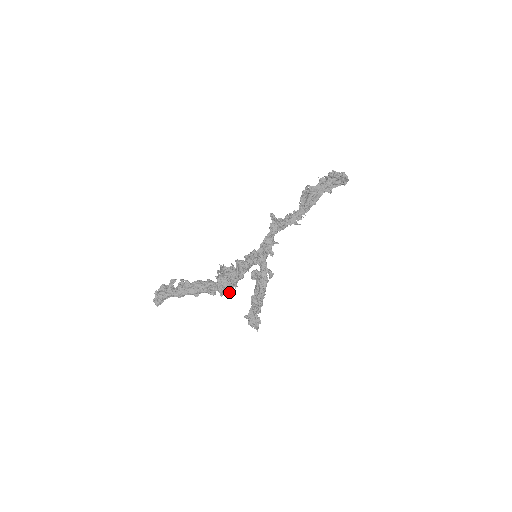
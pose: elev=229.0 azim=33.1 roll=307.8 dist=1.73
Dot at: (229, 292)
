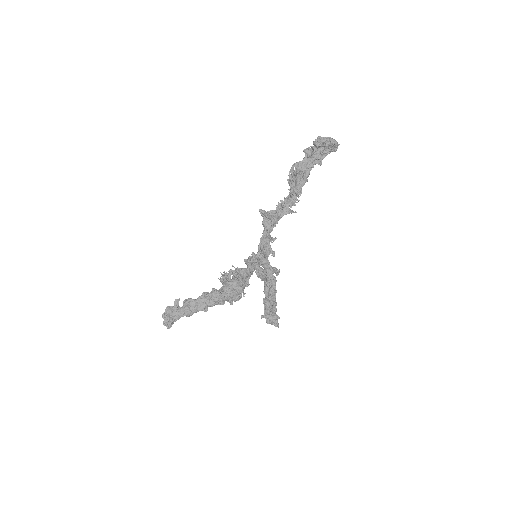
Dot at: (238, 299)
